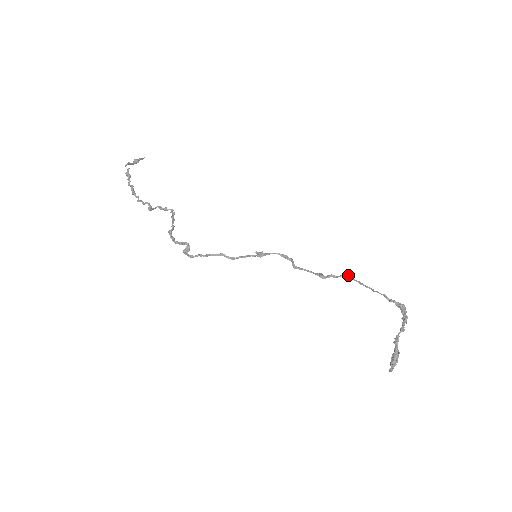
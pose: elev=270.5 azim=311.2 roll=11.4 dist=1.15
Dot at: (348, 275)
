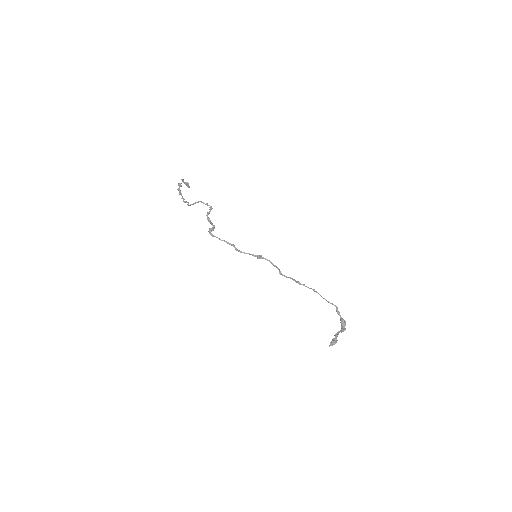
Dot at: occluded
